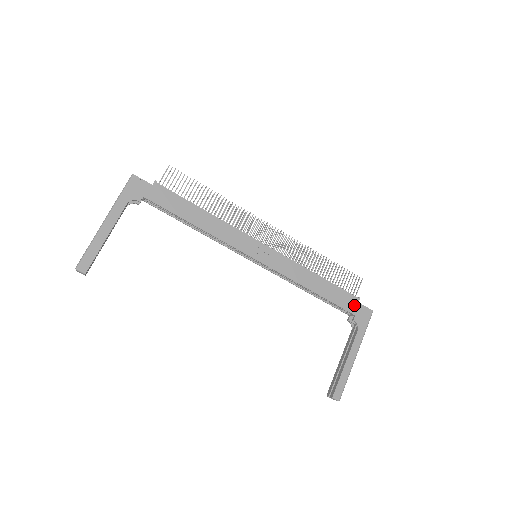
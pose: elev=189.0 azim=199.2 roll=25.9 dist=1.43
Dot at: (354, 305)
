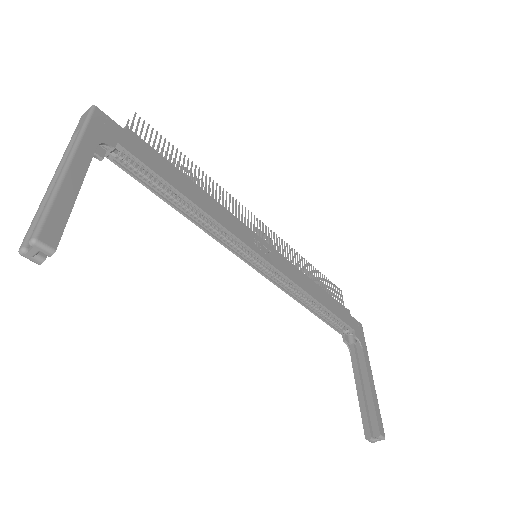
Dot at: (349, 318)
